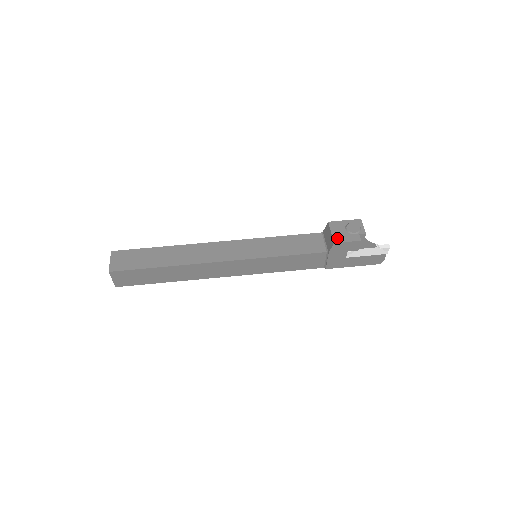
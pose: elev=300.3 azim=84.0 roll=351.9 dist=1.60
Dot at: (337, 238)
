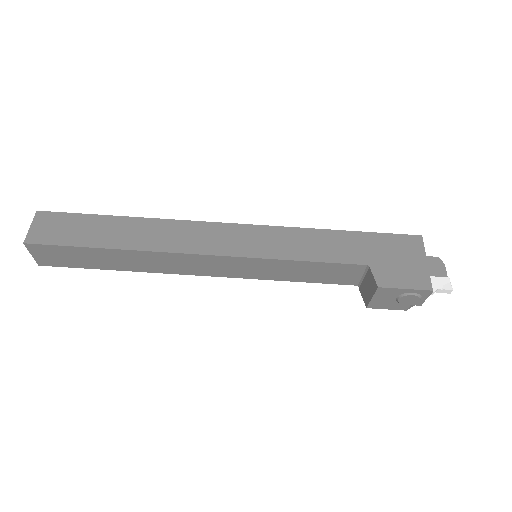
Dot at: (375, 305)
